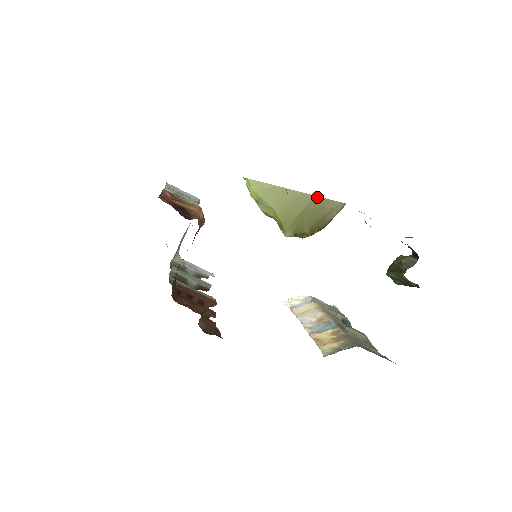
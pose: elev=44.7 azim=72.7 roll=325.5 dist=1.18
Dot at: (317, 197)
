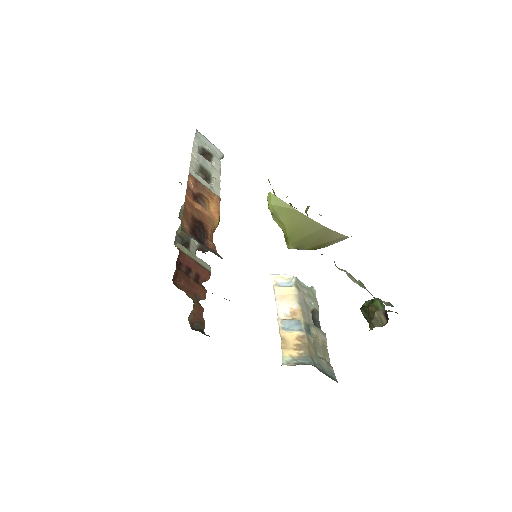
Dot at: (327, 228)
